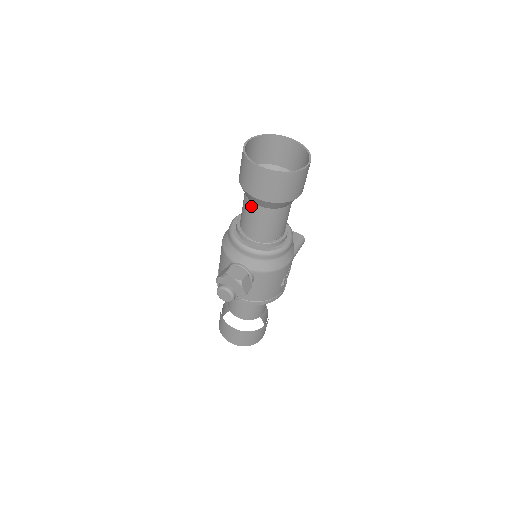
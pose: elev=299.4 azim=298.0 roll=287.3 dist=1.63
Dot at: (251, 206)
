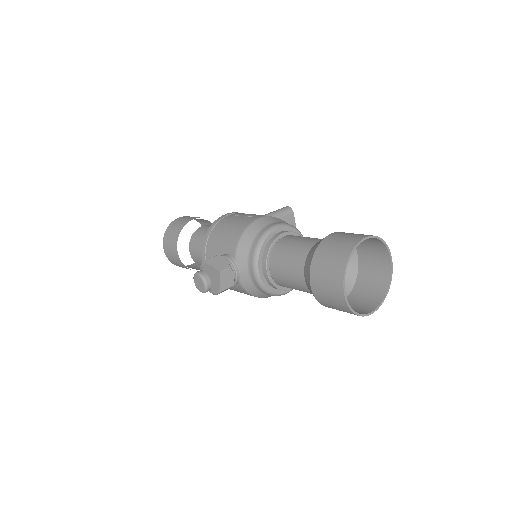
Dot at: (300, 268)
